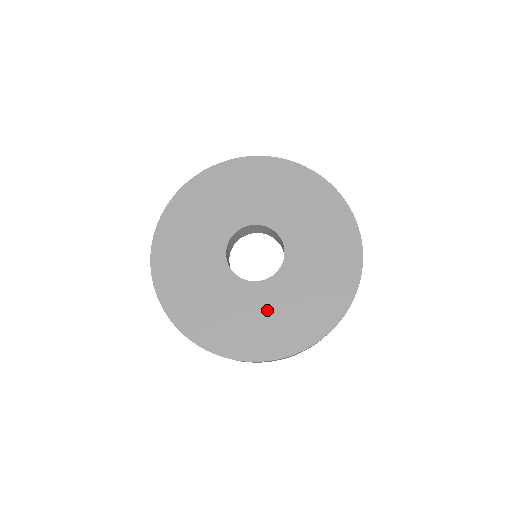
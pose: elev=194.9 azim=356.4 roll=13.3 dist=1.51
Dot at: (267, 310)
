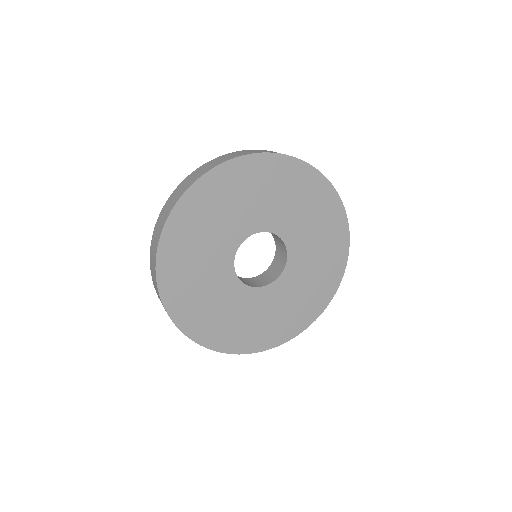
Dot at: (306, 277)
